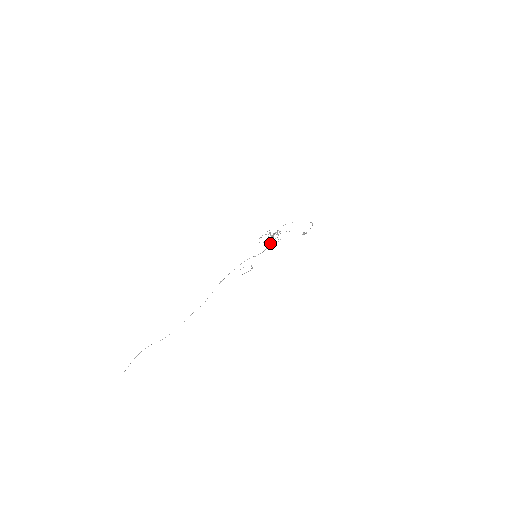
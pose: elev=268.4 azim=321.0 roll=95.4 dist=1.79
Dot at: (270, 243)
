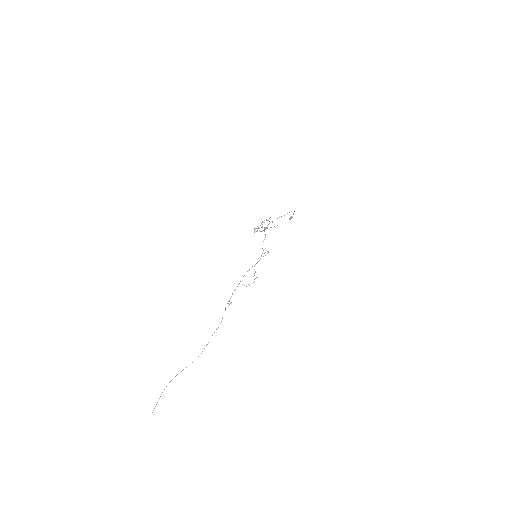
Dot at: occluded
